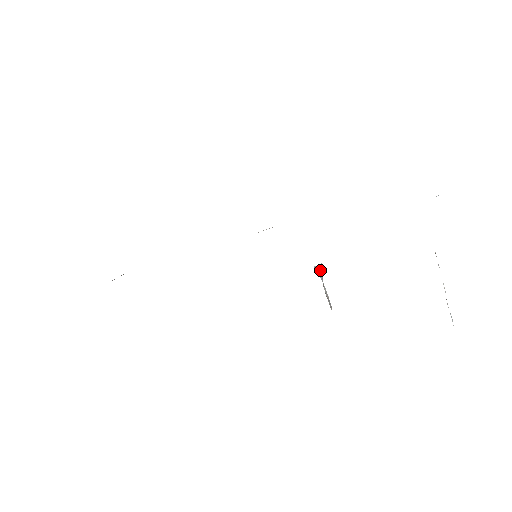
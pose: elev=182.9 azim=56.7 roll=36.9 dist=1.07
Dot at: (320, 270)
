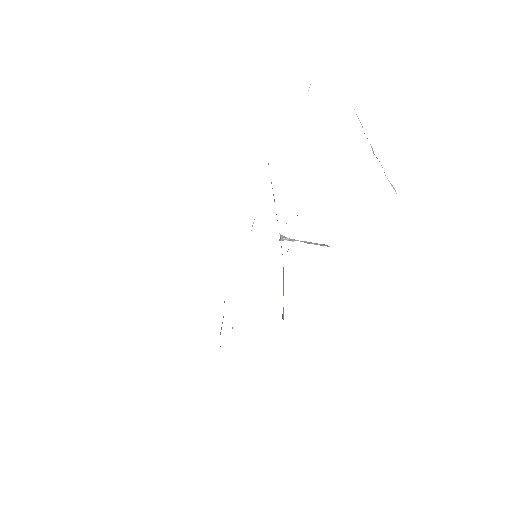
Dot at: (285, 239)
